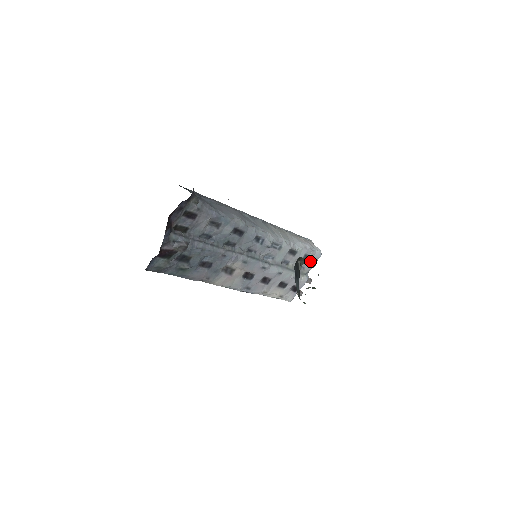
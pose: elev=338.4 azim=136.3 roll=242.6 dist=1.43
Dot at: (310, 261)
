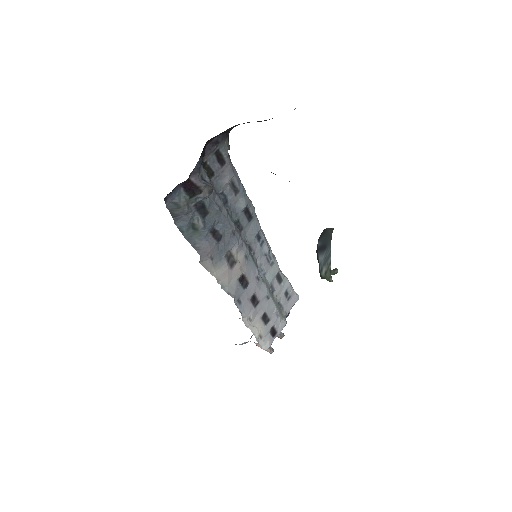
Dot at: (289, 302)
